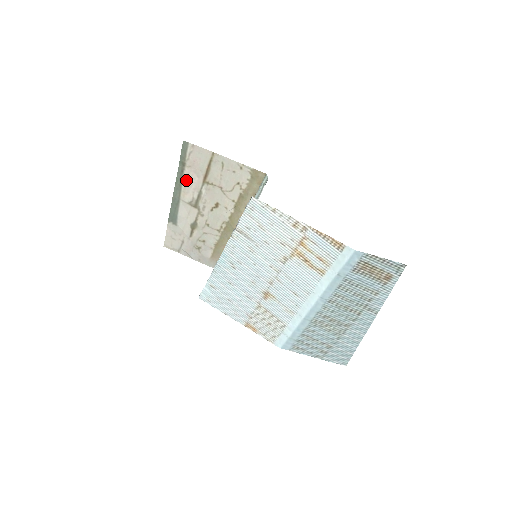
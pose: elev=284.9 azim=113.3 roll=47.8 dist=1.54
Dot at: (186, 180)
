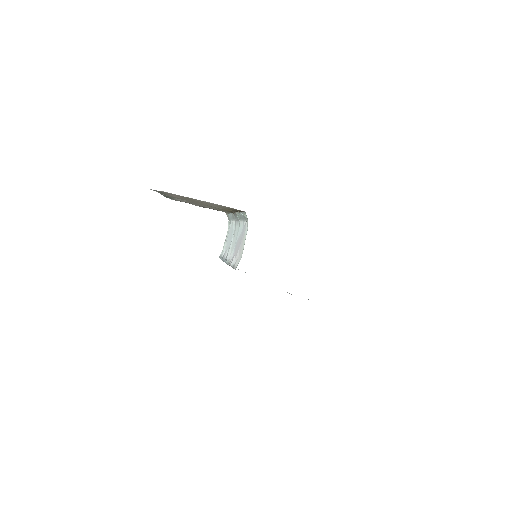
Dot at: (169, 195)
